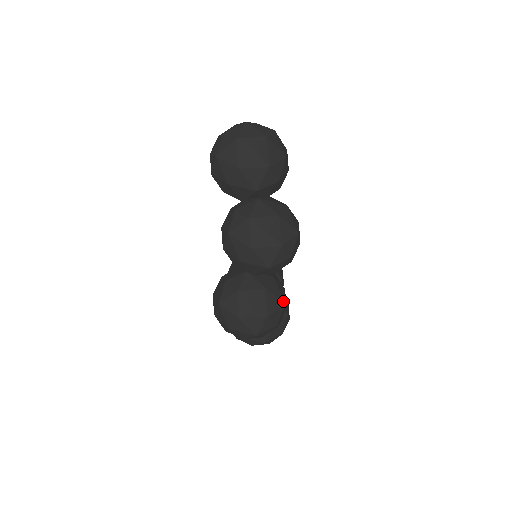
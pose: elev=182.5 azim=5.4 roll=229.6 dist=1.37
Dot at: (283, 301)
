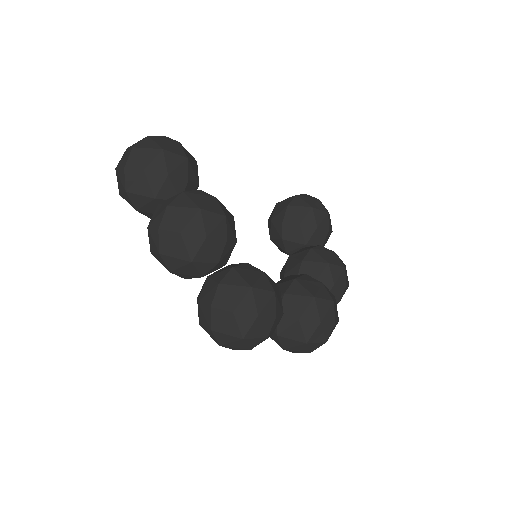
Dot at: (249, 286)
